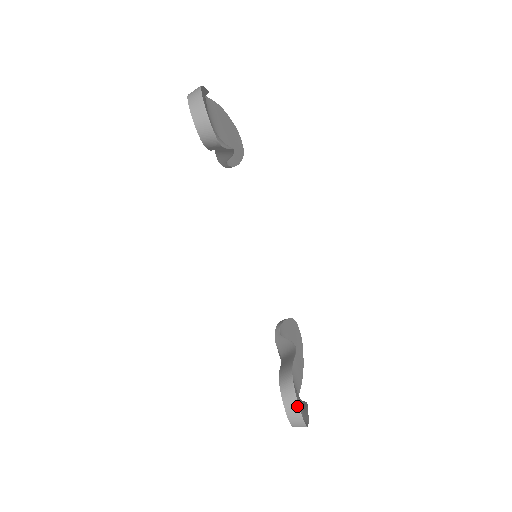
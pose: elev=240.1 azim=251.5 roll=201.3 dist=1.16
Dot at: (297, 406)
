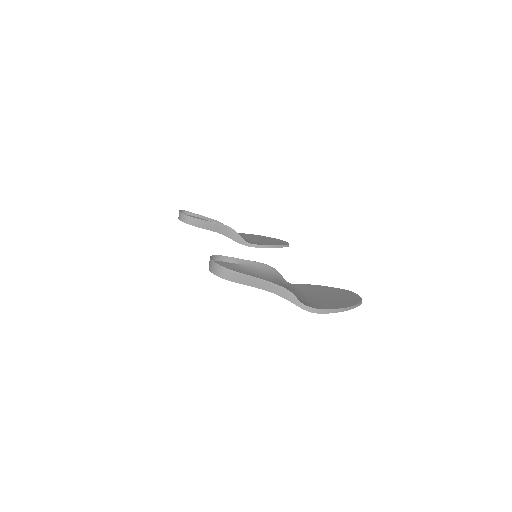
Dot at: (210, 259)
